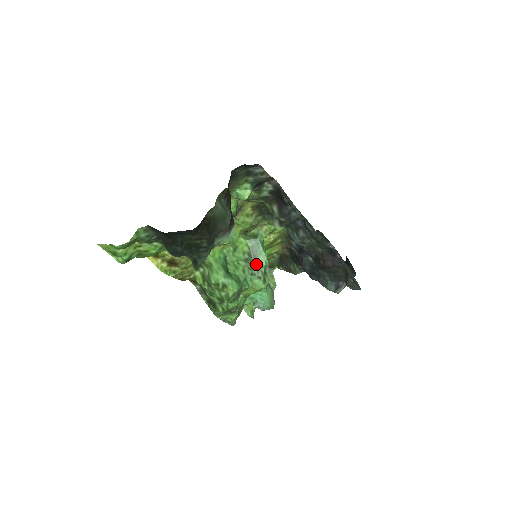
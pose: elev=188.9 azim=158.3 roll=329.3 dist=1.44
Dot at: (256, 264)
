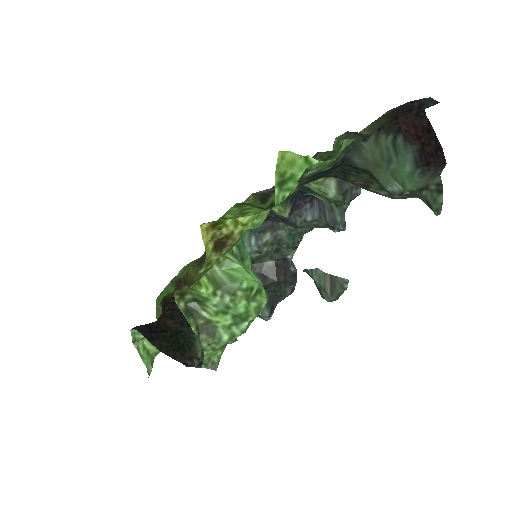
Dot at: occluded
